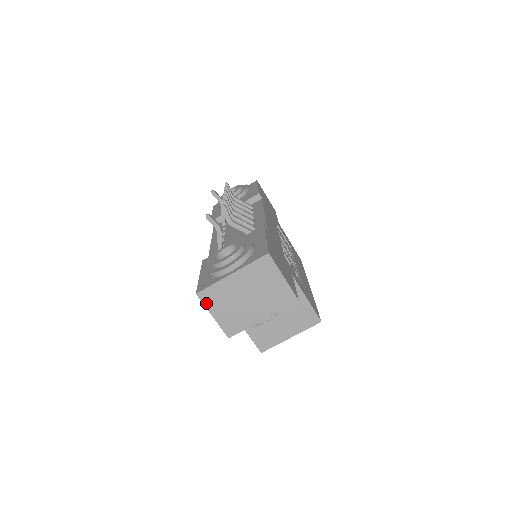
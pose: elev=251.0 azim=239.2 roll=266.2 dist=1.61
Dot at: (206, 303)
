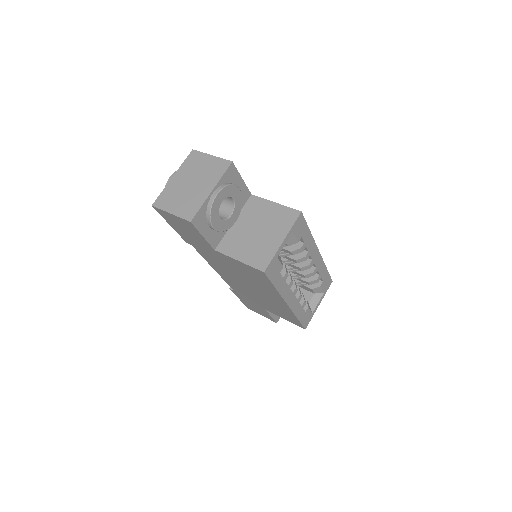
Dot at: (162, 207)
